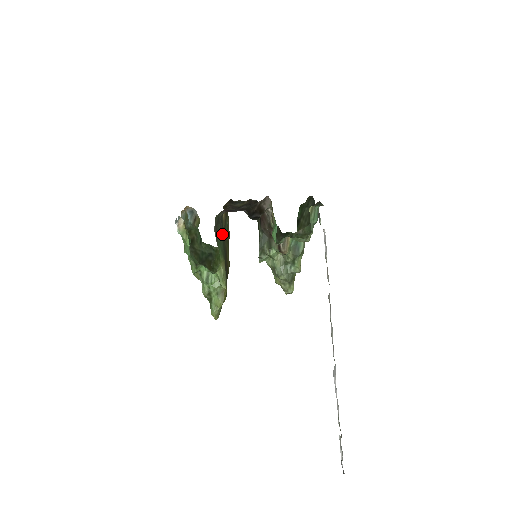
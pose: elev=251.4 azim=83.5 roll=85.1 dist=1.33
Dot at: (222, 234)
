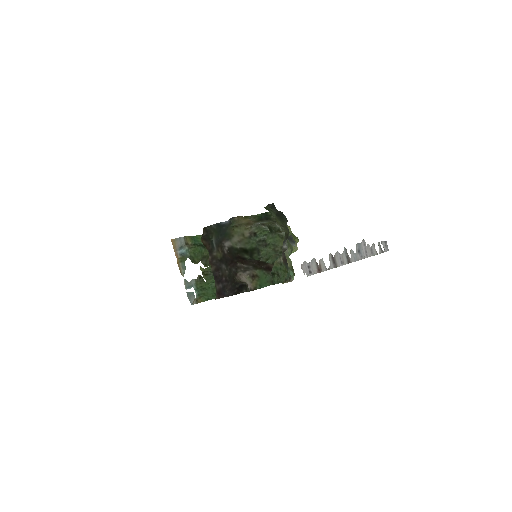
Dot at: occluded
